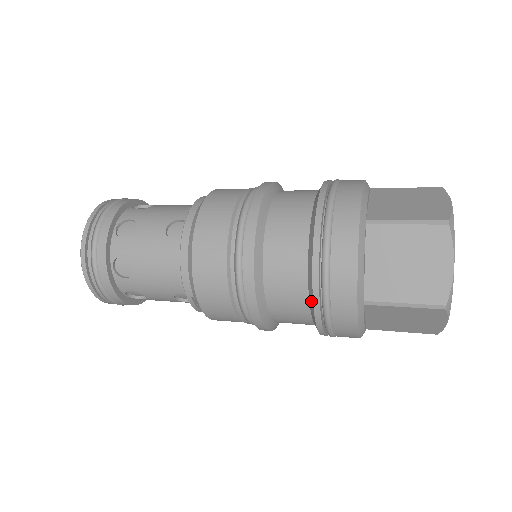
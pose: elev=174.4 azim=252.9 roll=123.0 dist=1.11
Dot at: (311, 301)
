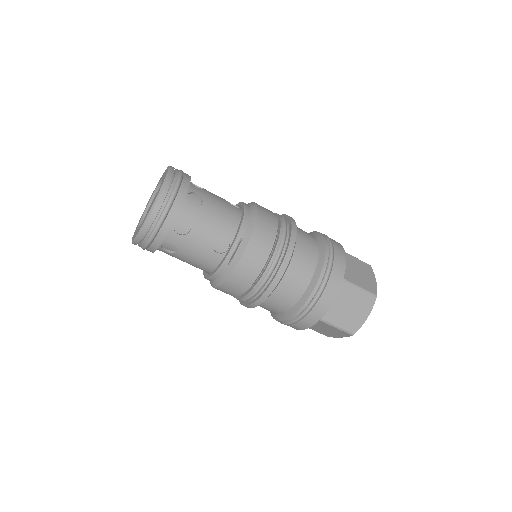
Dot at: (320, 266)
